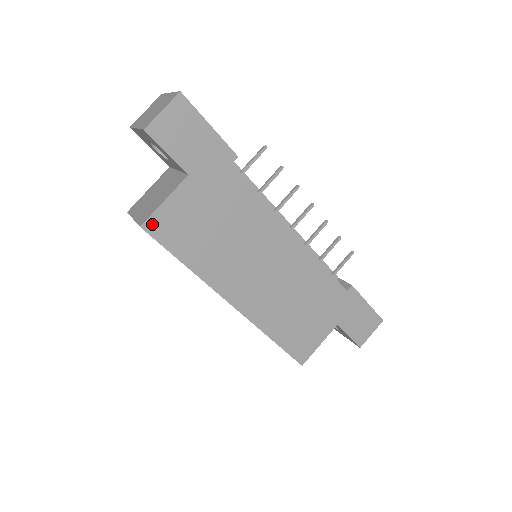
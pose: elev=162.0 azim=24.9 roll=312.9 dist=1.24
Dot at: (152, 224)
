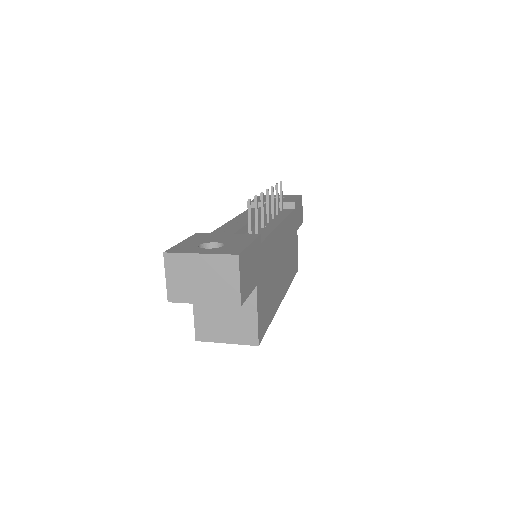
Dot at: (260, 335)
